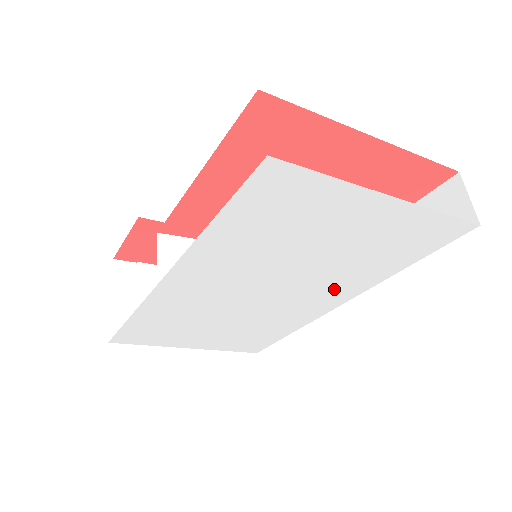
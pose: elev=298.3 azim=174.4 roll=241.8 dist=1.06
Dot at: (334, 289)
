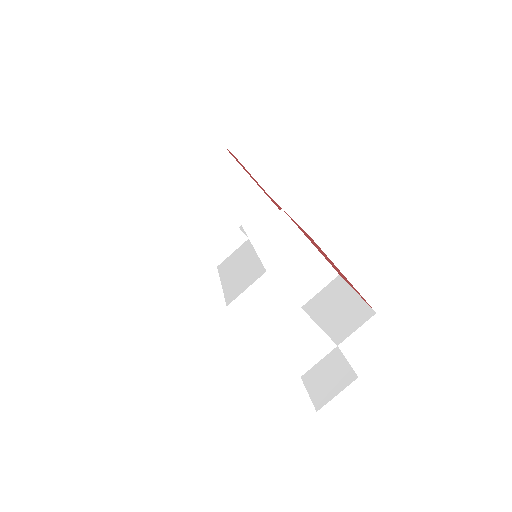
Dot at: occluded
